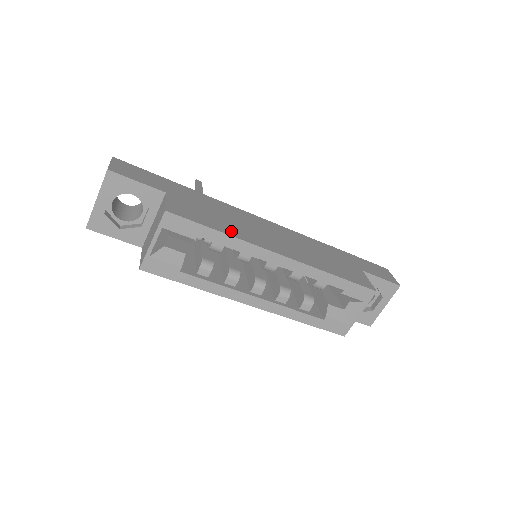
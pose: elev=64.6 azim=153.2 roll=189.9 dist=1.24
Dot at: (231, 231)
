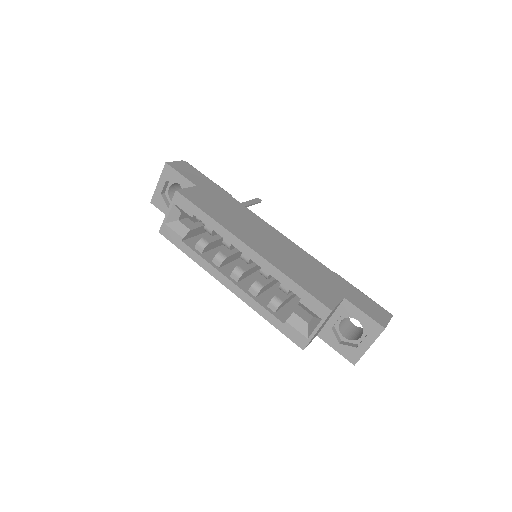
Dot at: (220, 219)
